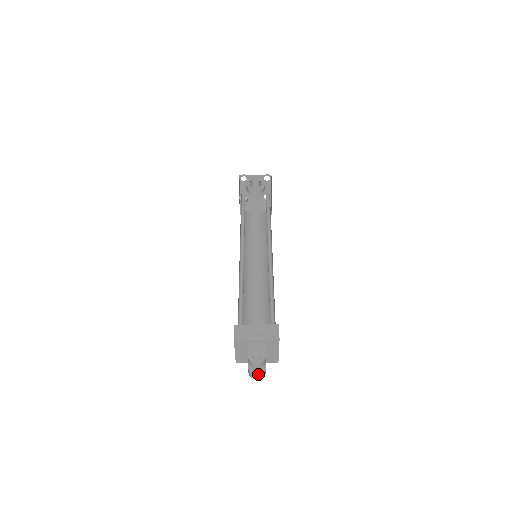
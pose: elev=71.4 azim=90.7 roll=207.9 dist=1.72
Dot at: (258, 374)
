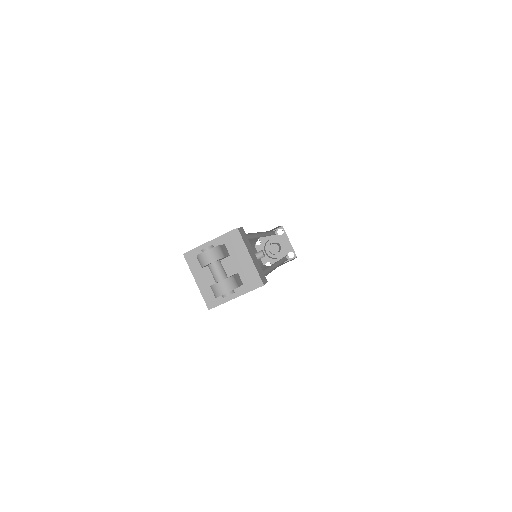
Dot at: (220, 281)
